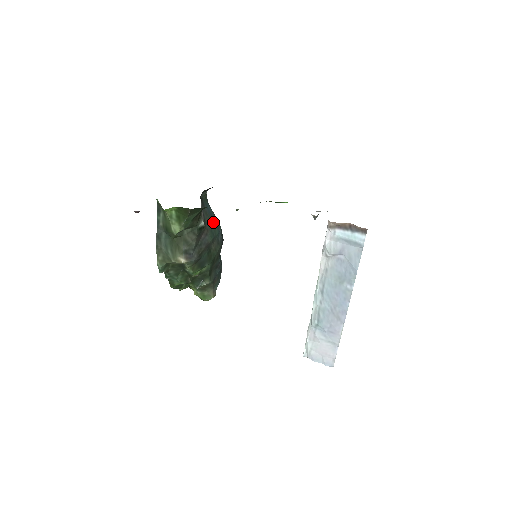
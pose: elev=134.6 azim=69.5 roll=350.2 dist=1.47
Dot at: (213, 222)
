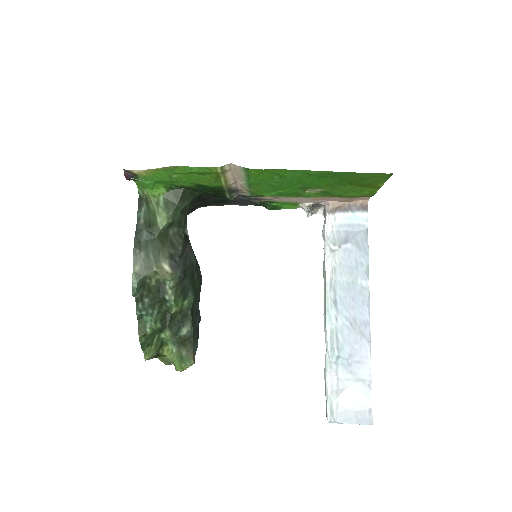
Dot at: occluded
